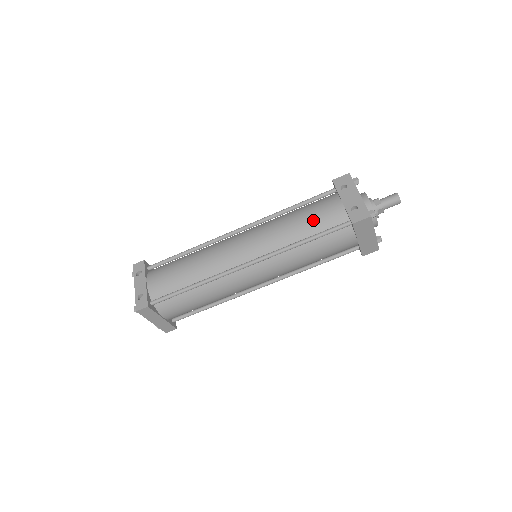
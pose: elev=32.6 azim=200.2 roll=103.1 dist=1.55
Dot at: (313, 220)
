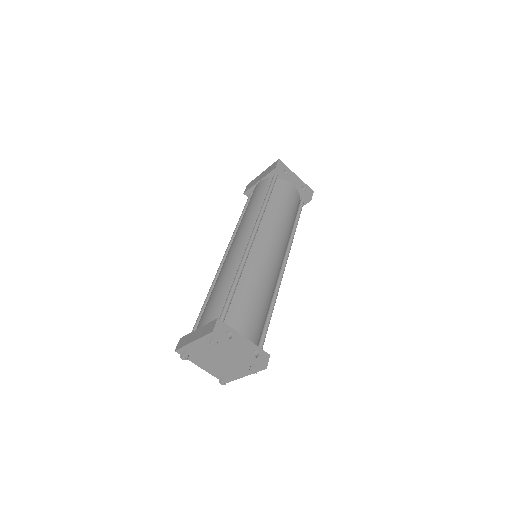
Dot at: (291, 206)
